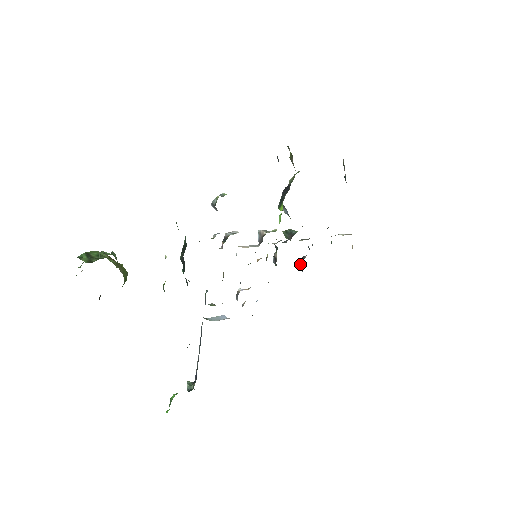
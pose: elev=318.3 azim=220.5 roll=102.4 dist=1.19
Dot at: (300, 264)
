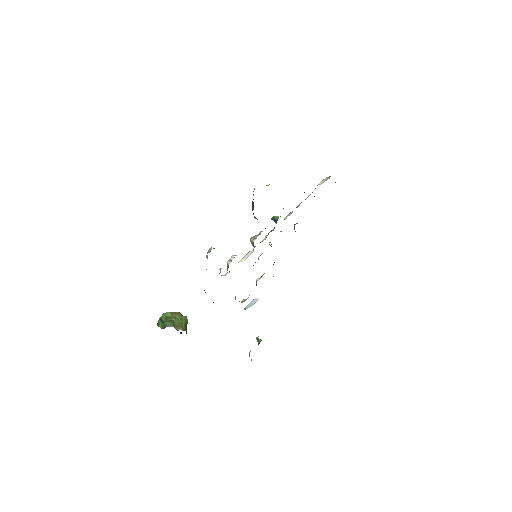
Dot at: (295, 231)
